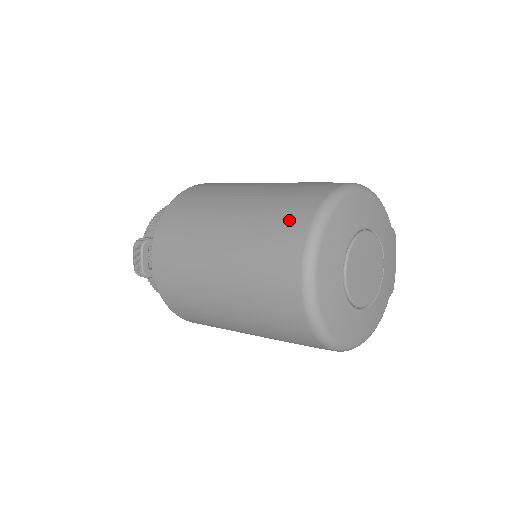
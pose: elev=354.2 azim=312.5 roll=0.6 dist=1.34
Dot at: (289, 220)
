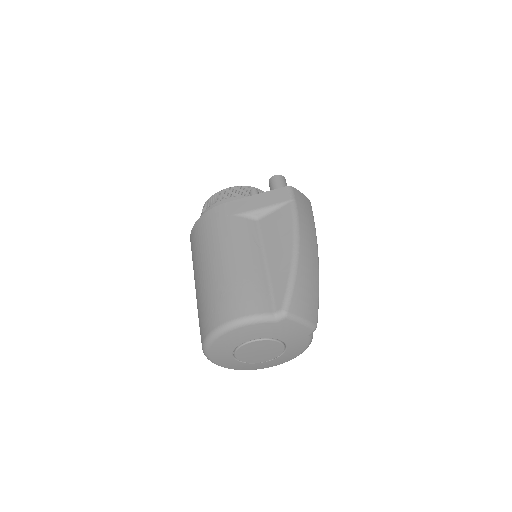
Dot at: occluded
